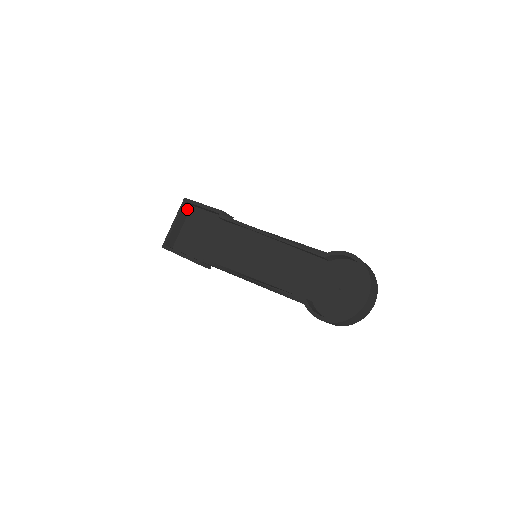
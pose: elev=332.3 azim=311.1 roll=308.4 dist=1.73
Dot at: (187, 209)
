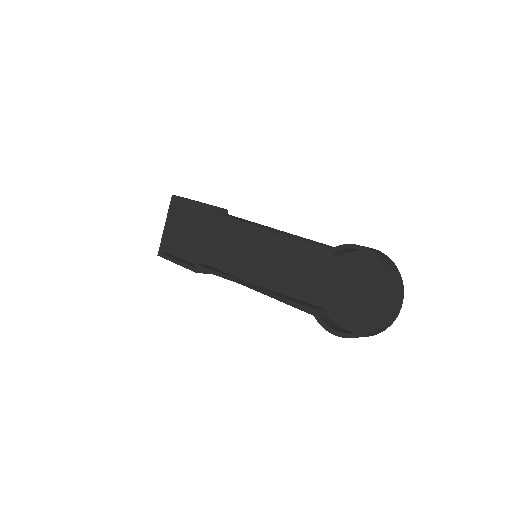
Dot at: (178, 207)
